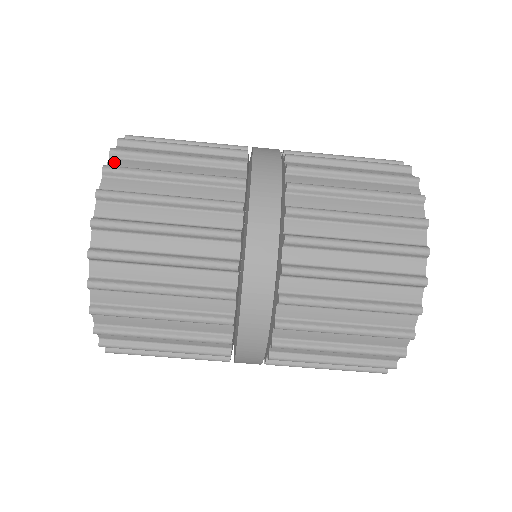
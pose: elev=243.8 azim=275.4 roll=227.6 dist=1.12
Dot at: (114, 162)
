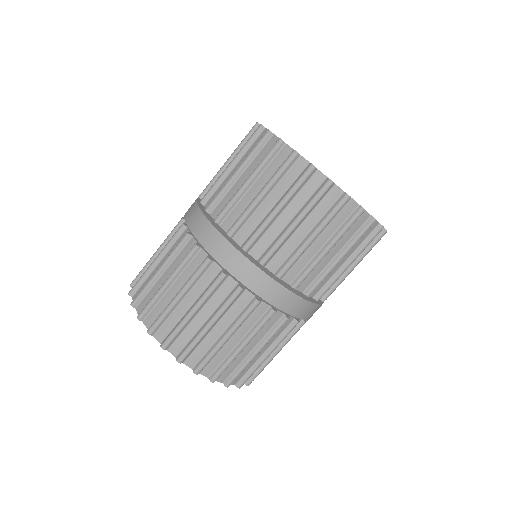
Dot at: occluded
